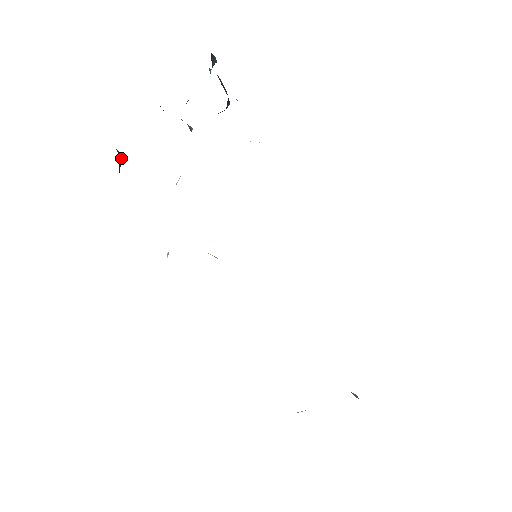
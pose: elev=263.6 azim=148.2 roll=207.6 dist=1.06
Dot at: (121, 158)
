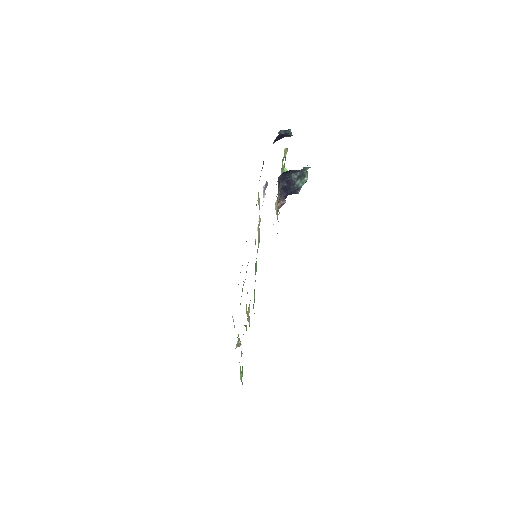
Dot at: (286, 135)
